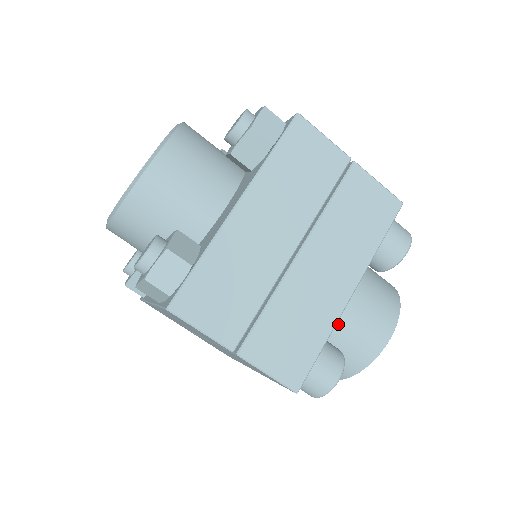
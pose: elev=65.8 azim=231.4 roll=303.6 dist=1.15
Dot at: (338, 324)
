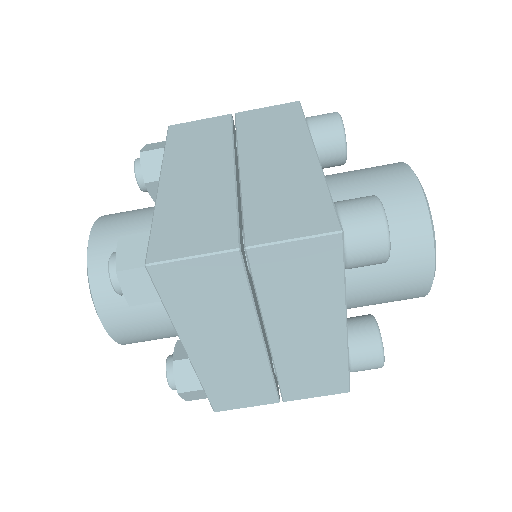
Dot at: occluded
